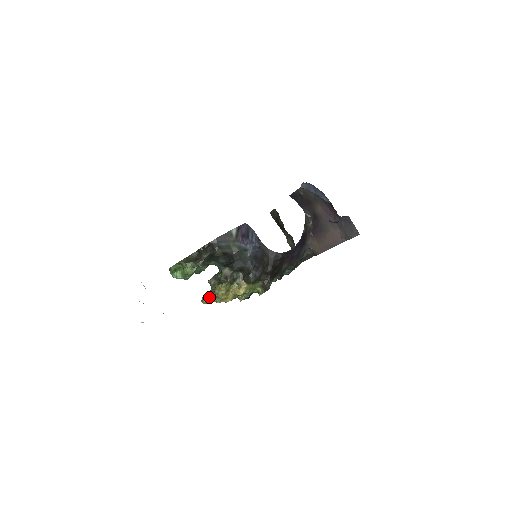
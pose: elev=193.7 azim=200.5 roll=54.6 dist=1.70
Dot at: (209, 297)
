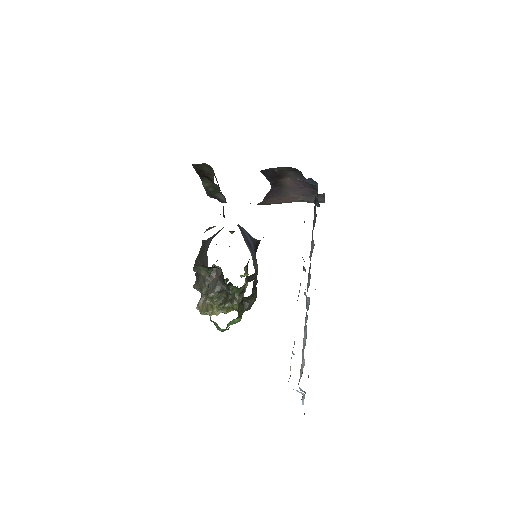
Dot at: (219, 312)
